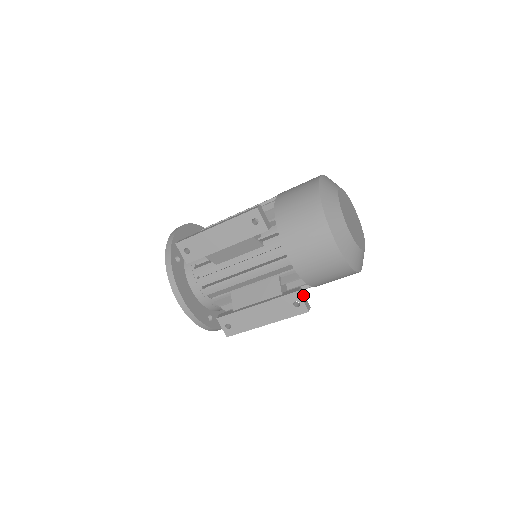
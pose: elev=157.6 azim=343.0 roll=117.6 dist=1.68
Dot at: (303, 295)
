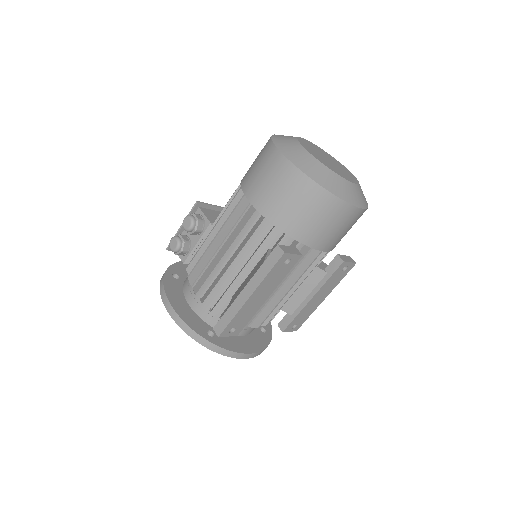
Dot at: (344, 258)
